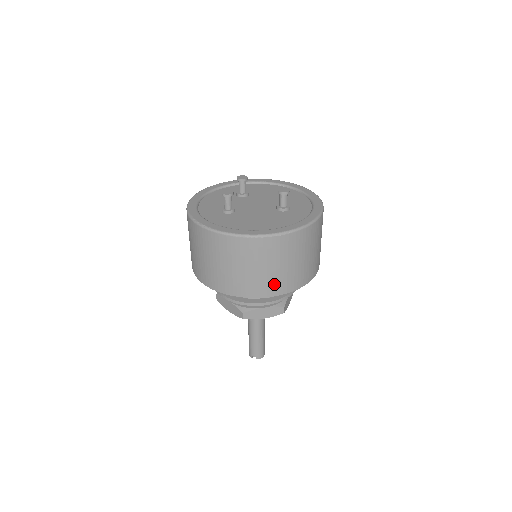
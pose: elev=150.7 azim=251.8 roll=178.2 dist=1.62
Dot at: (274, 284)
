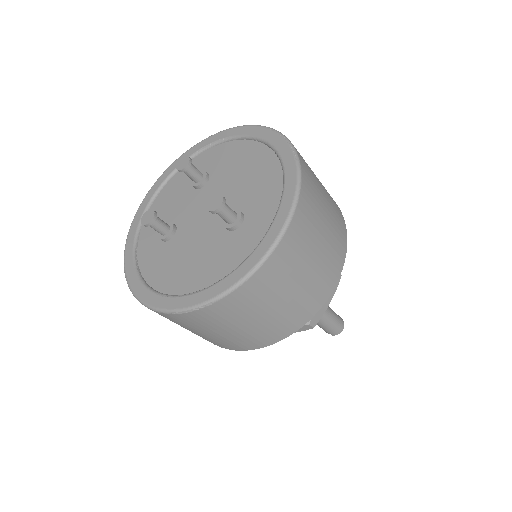
Dot at: (243, 342)
